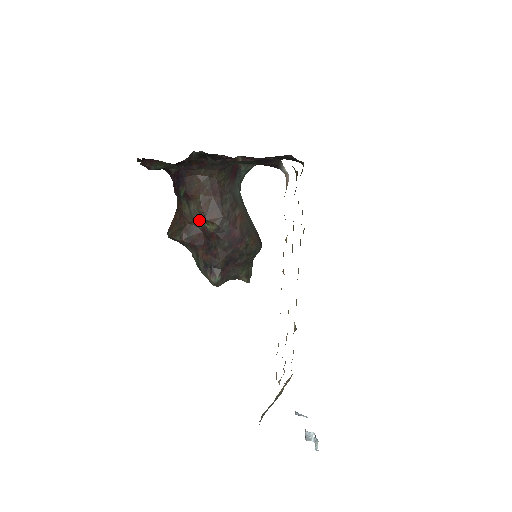
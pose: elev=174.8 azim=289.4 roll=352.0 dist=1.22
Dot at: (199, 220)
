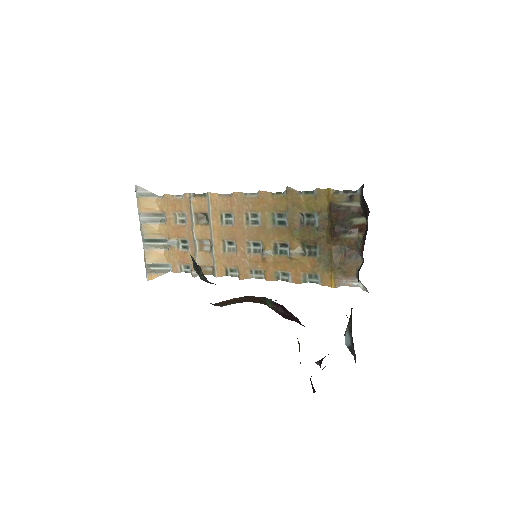
Dot at: occluded
